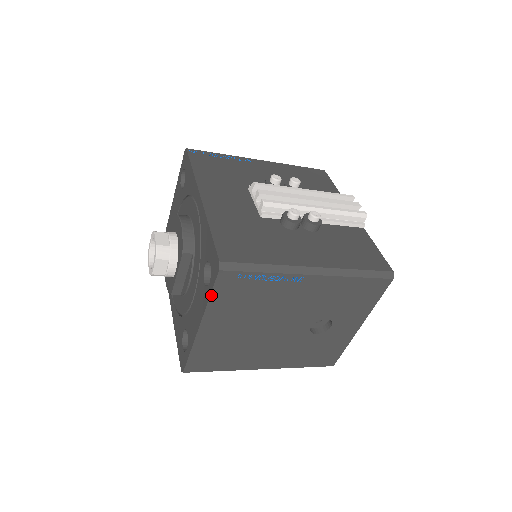
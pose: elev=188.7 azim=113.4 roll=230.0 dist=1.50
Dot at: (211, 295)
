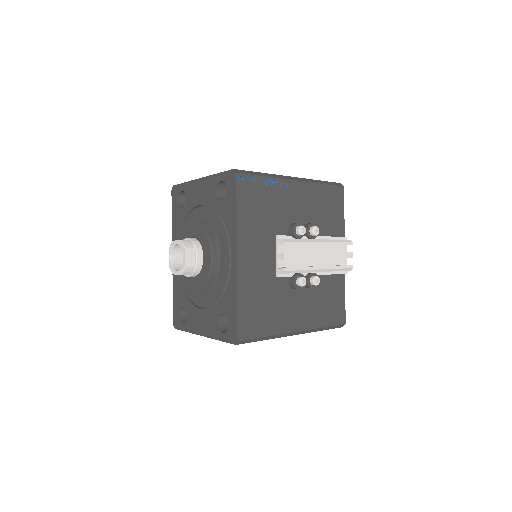
Dot at: occluded
